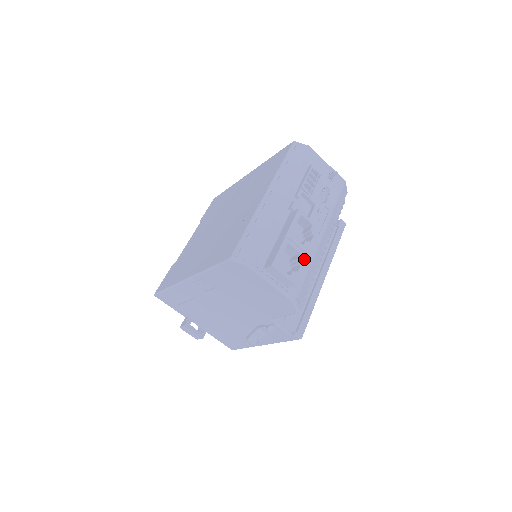
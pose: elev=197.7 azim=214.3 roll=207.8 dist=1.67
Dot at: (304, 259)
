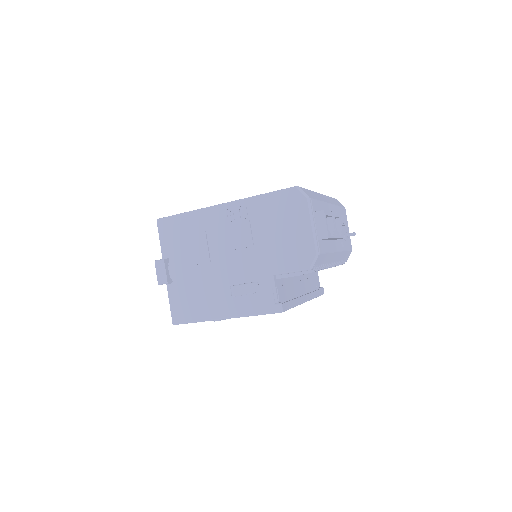
Dot at: (335, 237)
